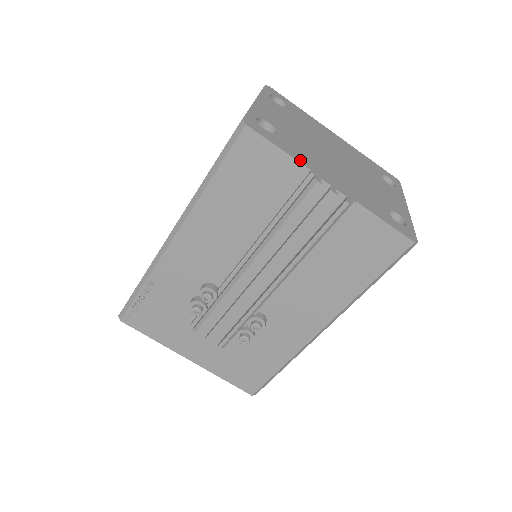
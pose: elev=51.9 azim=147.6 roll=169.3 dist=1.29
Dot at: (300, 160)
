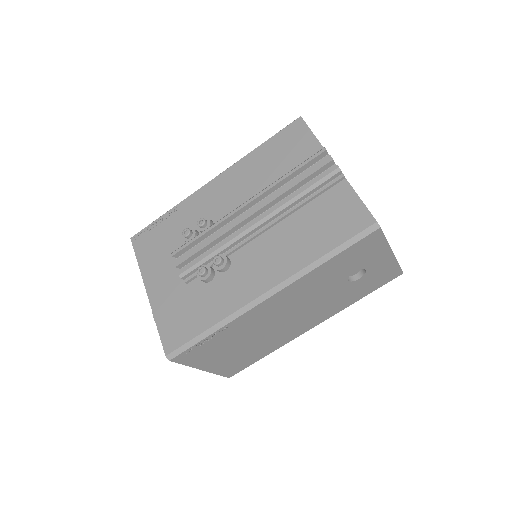
Dot at: (322, 146)
